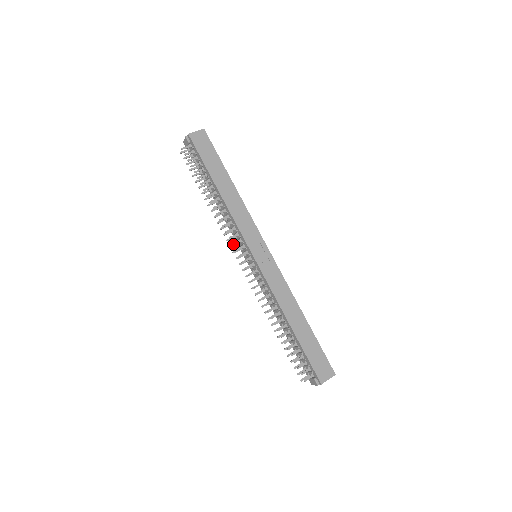
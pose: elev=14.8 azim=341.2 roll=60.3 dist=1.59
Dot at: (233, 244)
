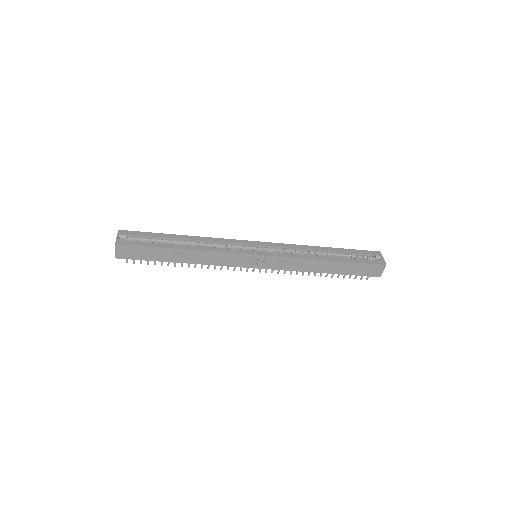
Dot at: (234, 270)
